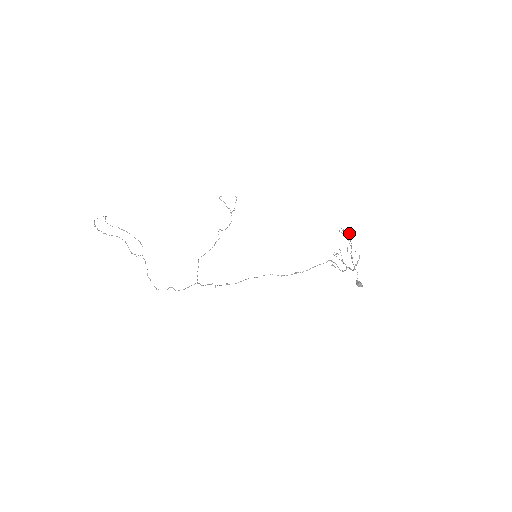
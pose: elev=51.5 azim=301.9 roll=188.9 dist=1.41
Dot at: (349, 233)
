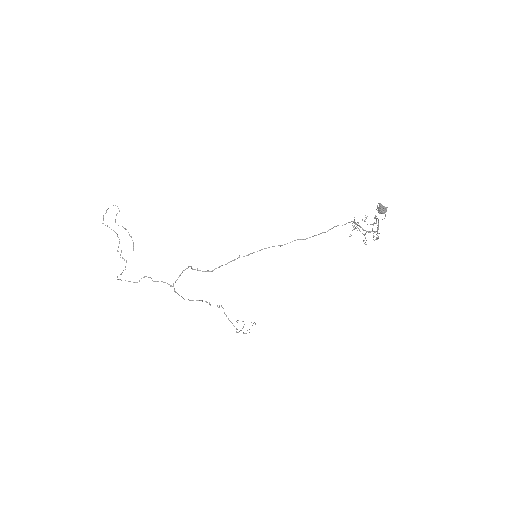
Dot at: (377, 235)
